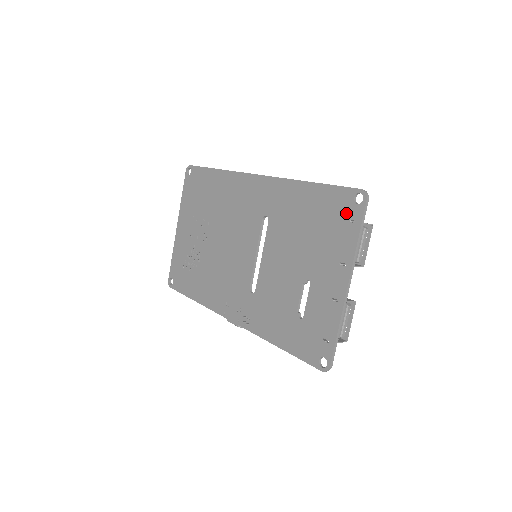
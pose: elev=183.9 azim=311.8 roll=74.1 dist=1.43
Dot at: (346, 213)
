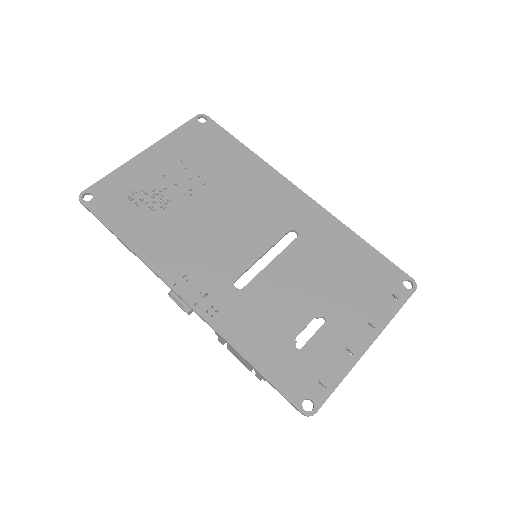
Dot at: (392, 287)
